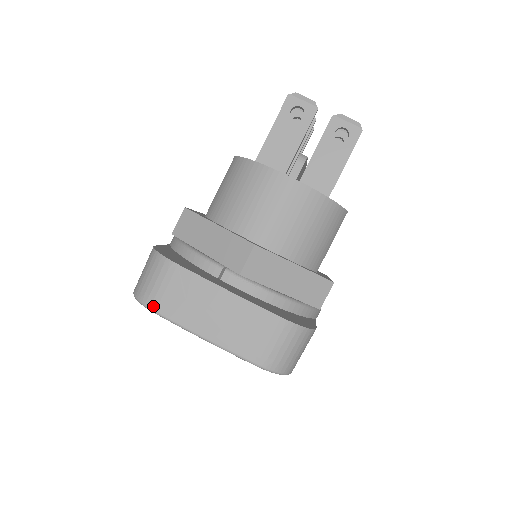
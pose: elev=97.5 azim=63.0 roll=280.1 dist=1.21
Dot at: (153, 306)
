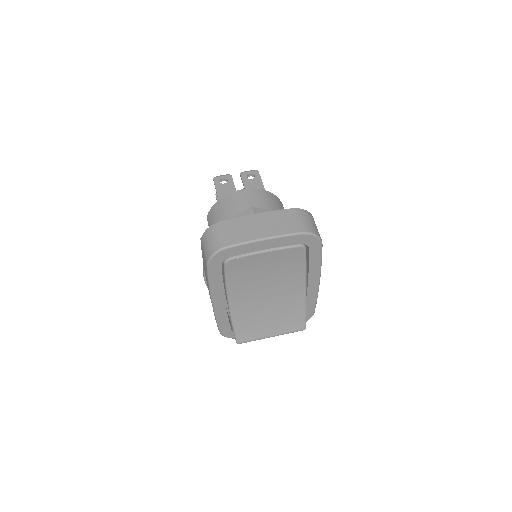
Dot at: (225, 245)
